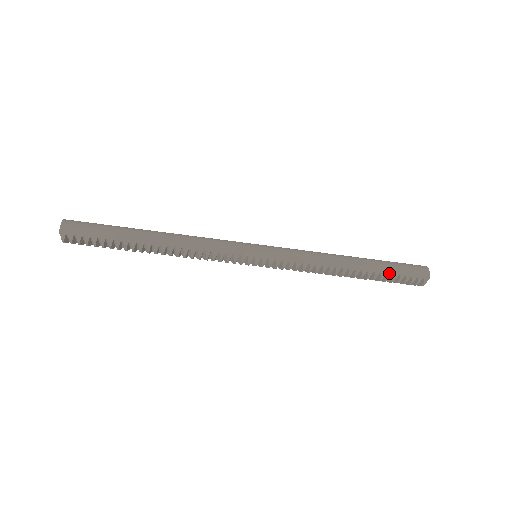
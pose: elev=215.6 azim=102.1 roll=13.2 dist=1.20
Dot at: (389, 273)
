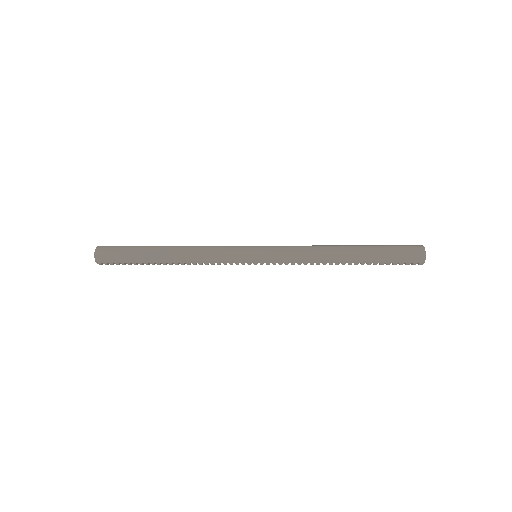
Dot at: (382, 263)
